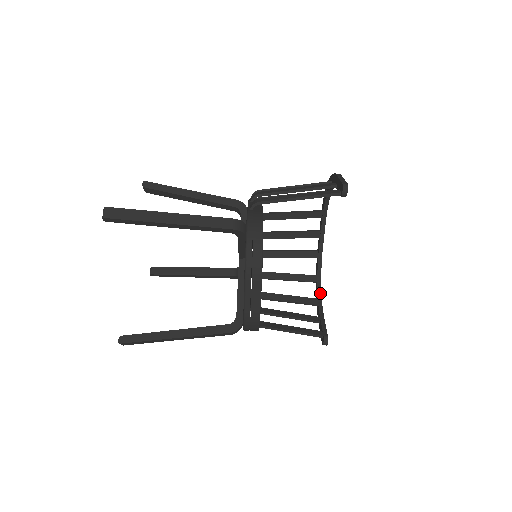
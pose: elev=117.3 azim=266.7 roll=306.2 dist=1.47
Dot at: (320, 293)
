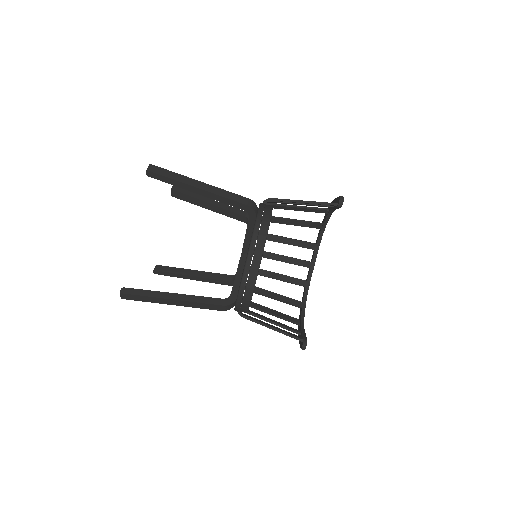
Dot at: (303, 316)
